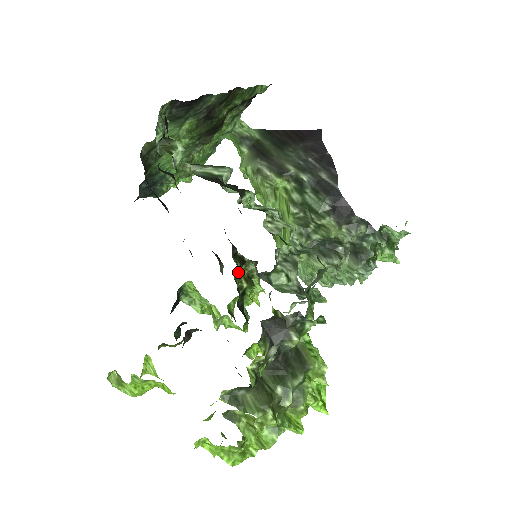
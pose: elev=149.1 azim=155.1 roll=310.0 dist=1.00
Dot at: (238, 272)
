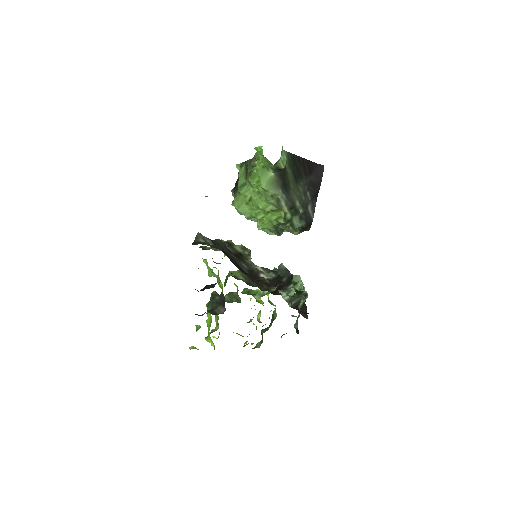
Dot at: occluded
